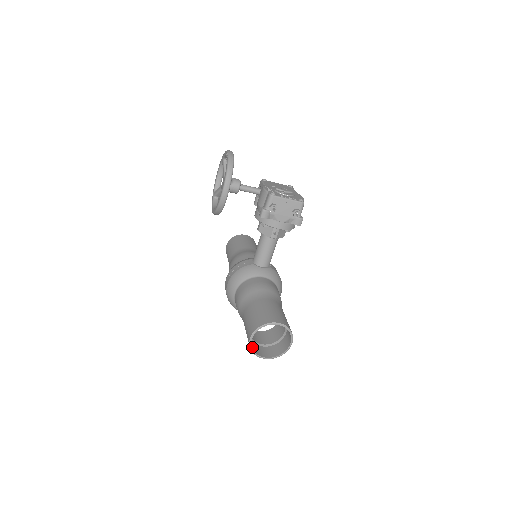
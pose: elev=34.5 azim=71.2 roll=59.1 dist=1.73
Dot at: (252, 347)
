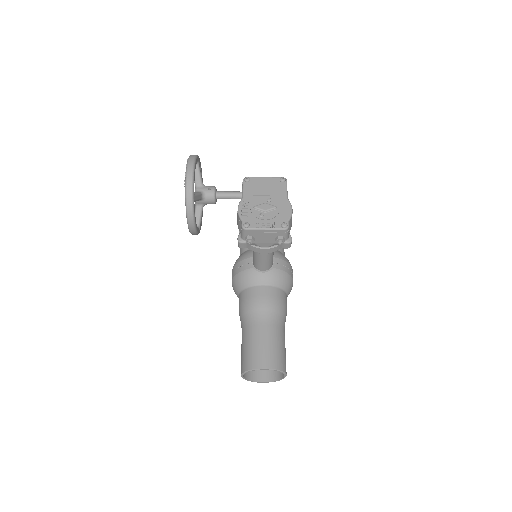
Dot at: (248, 376)
